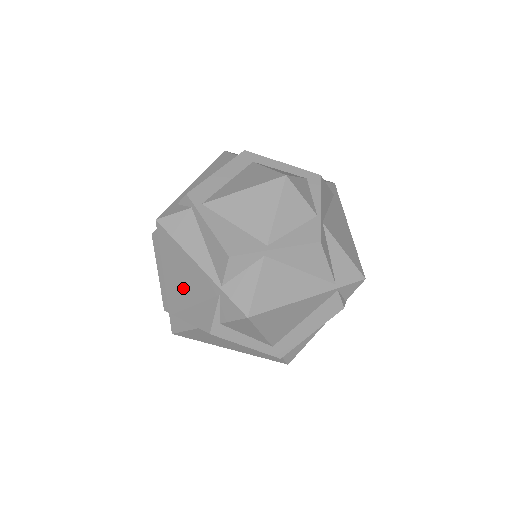
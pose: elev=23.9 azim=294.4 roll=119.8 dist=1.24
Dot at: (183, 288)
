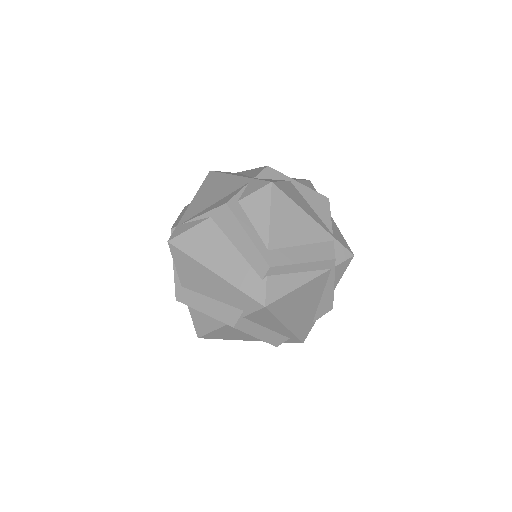
Dot at: (210, 197)
